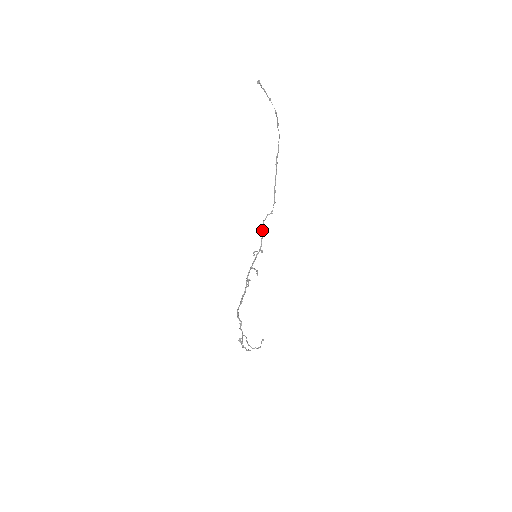
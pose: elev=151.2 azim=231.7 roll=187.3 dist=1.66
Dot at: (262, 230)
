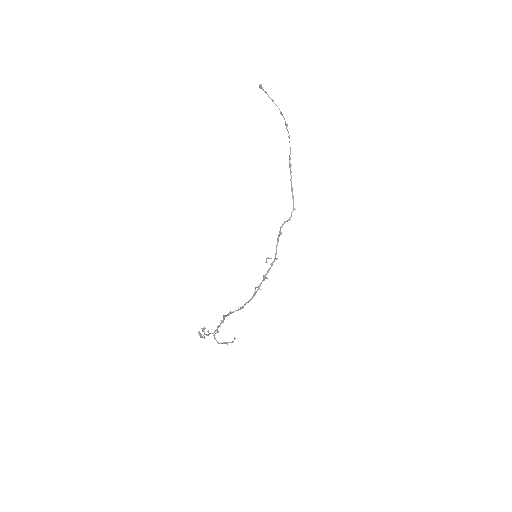
Dot at: (278, 236)
